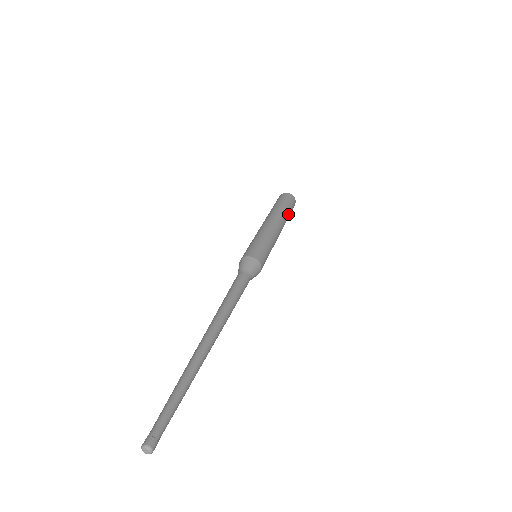
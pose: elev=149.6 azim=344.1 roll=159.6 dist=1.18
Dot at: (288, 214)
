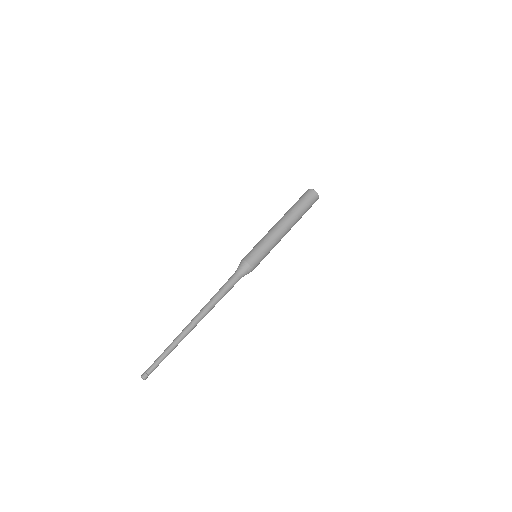
Dot at: occluded
